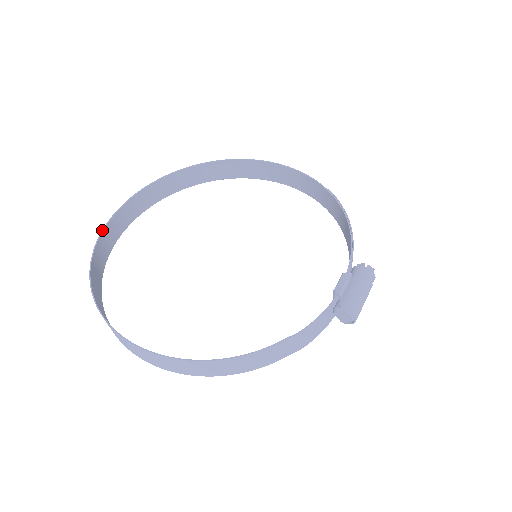
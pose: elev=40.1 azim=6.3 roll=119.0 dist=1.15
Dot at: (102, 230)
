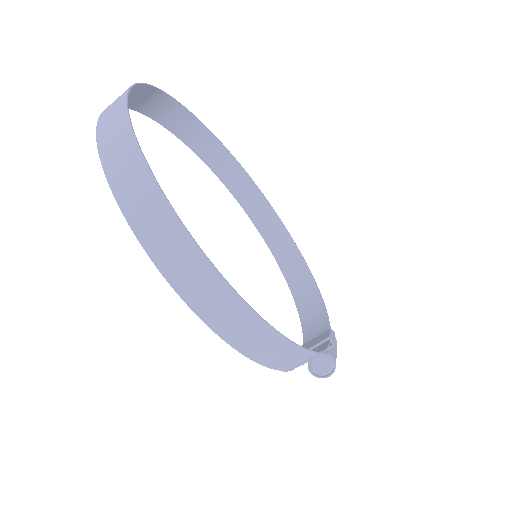
Dot at: occluded
